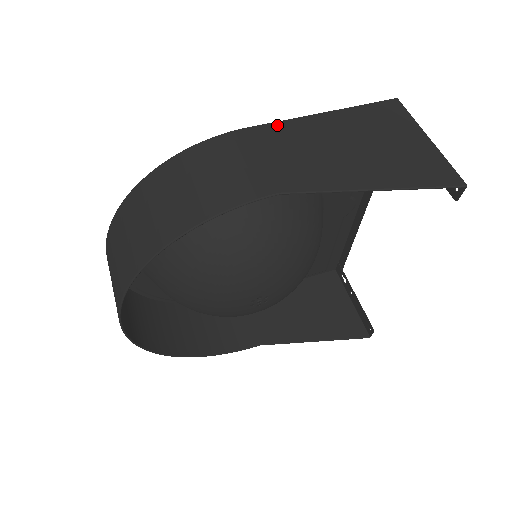
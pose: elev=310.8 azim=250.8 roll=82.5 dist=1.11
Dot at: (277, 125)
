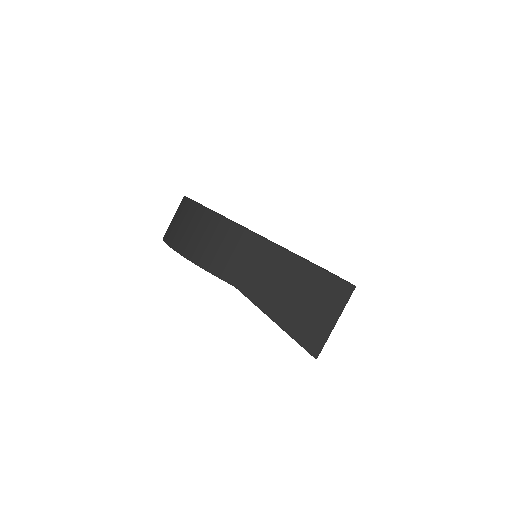
Dot at: (276, 248)
